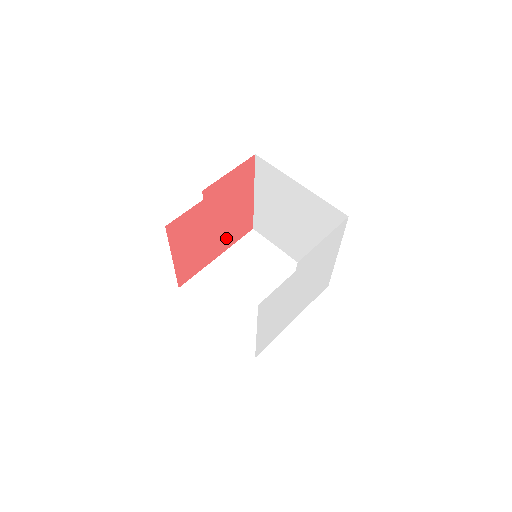
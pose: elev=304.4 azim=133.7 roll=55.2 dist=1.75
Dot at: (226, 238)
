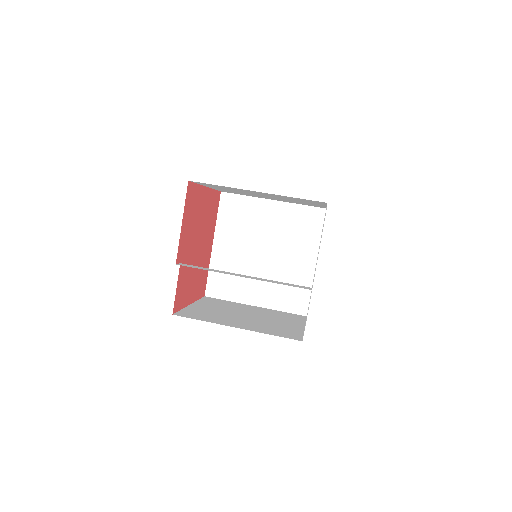
Dot at: (209, 231)
